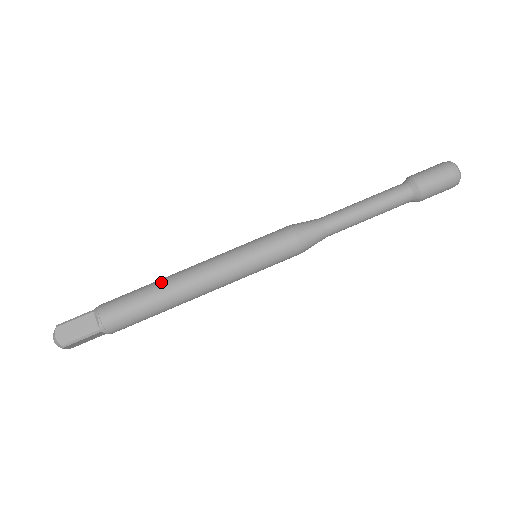
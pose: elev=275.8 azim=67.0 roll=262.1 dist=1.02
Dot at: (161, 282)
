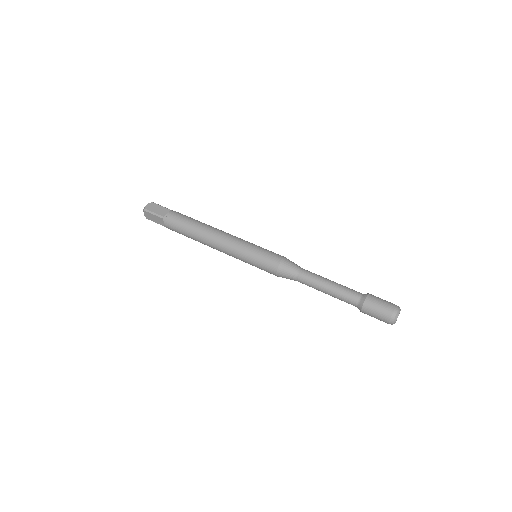
Dot at: occluded
